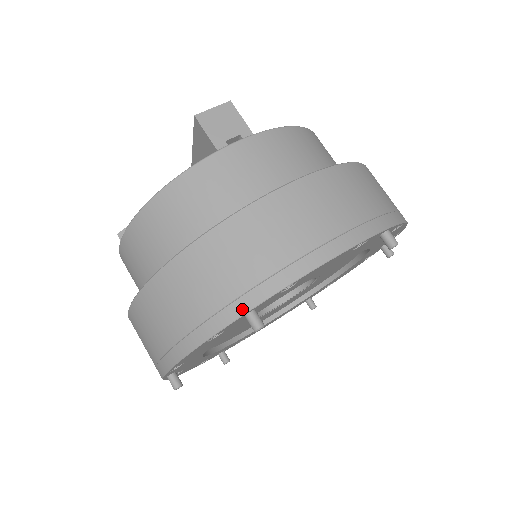
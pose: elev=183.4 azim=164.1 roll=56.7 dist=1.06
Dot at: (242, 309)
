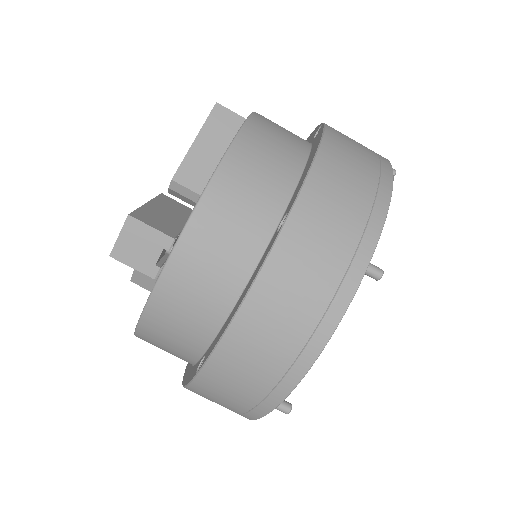
Dot at: (266, 410)
